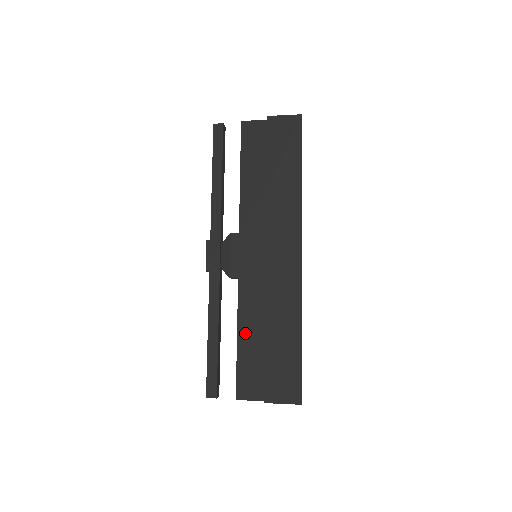
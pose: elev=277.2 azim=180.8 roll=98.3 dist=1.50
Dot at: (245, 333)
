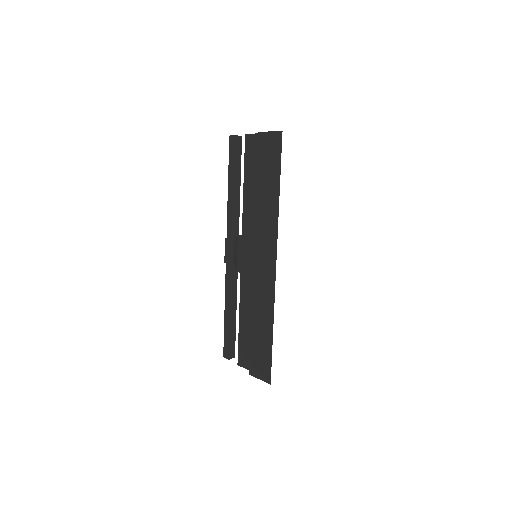
Dot at: (243, 318)
